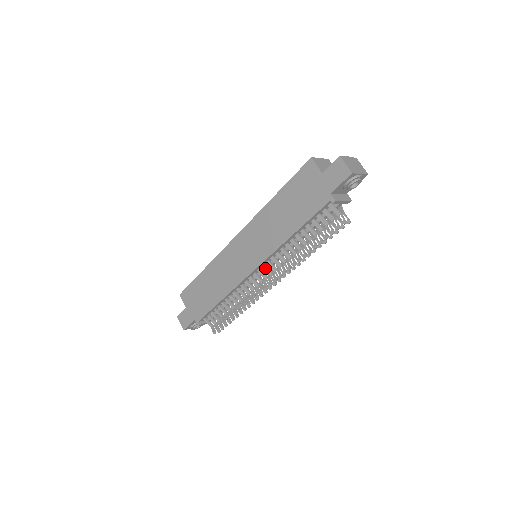
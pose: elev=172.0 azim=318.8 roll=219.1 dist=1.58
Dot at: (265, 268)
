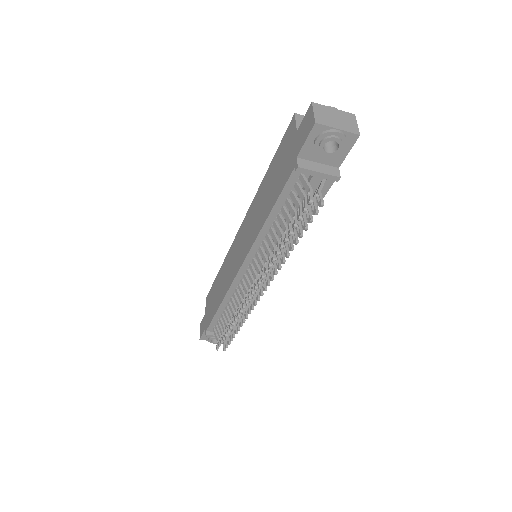
Dot at: (251, 269)
